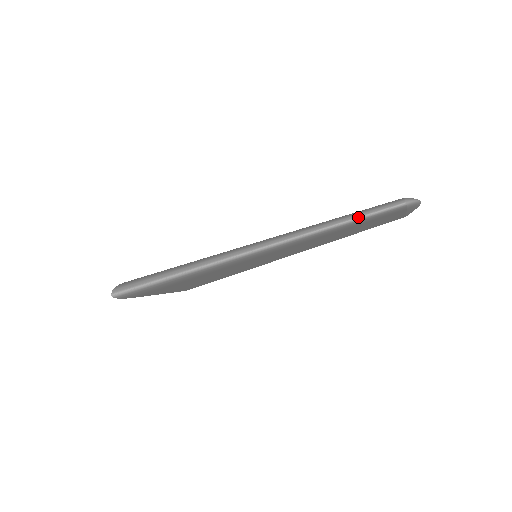
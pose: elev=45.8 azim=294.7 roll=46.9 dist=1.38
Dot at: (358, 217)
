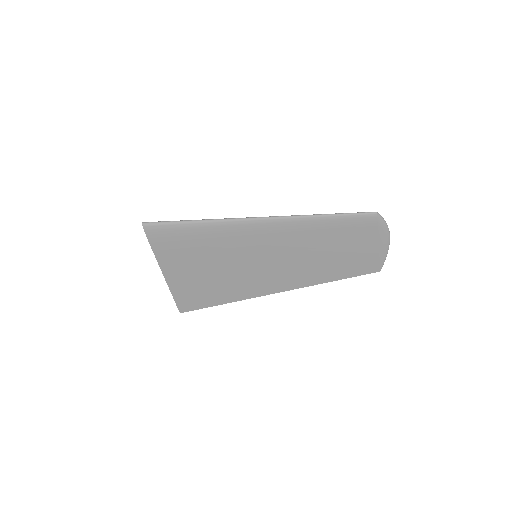
Dot at: (341, 213)
